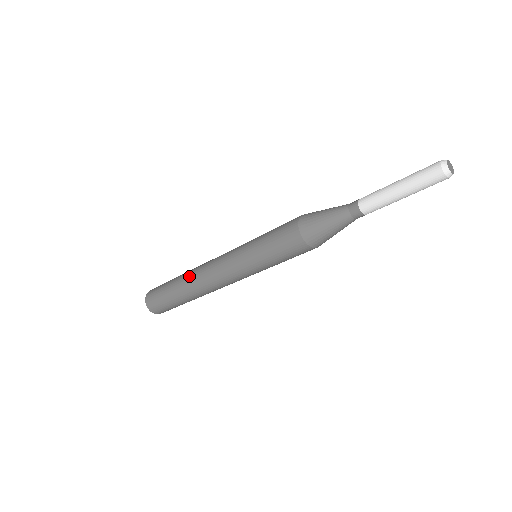
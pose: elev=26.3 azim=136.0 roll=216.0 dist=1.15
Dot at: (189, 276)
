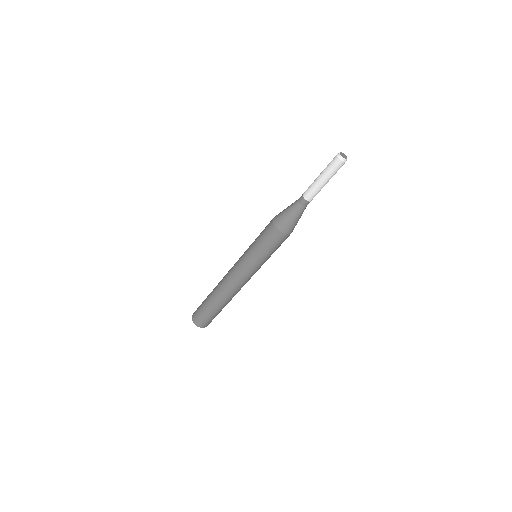
Dot at: occluded
